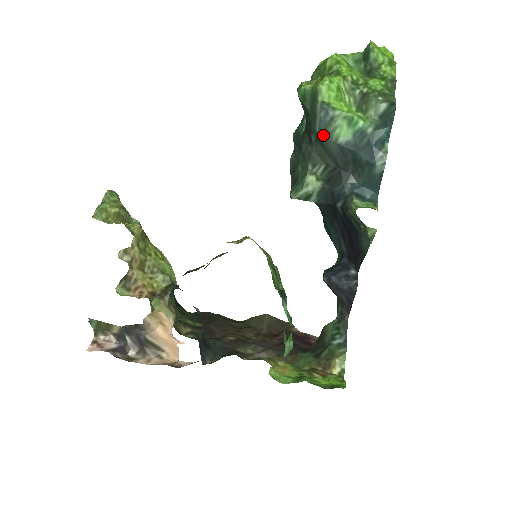
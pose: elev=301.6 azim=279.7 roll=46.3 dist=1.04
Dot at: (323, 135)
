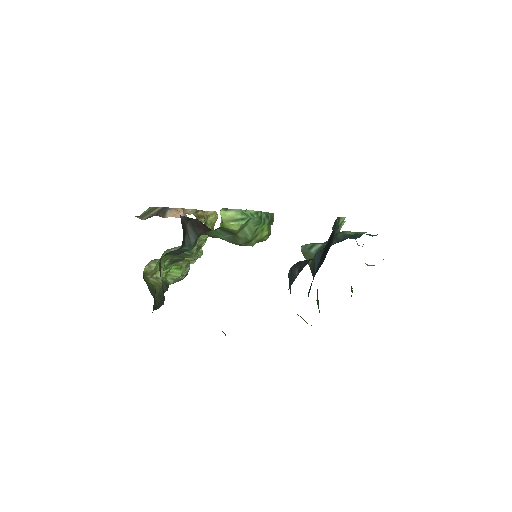
Dot at: occluded
